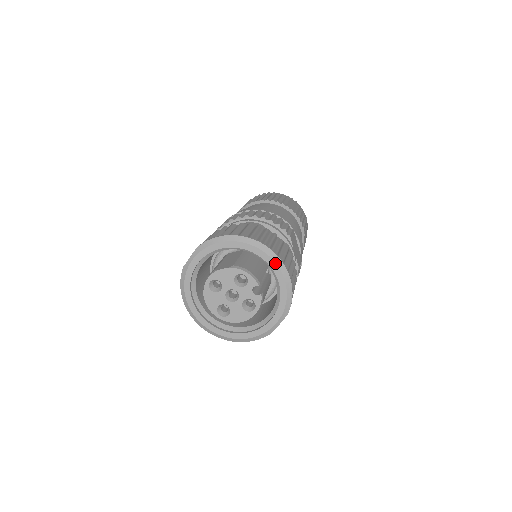
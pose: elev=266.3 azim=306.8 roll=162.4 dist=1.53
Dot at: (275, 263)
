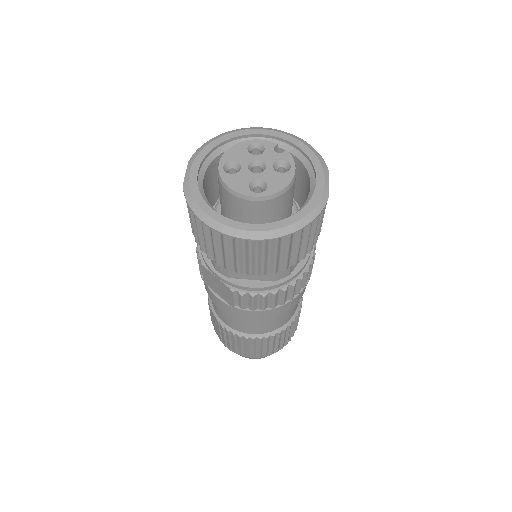
Dot at: (278, 132)
